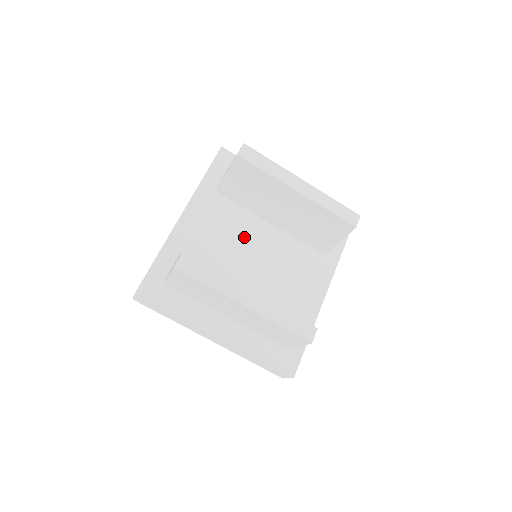
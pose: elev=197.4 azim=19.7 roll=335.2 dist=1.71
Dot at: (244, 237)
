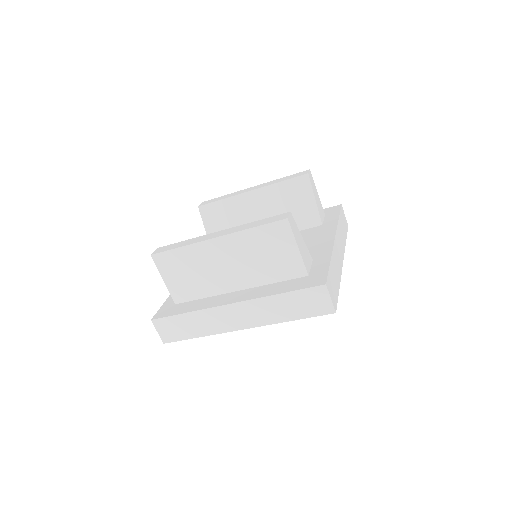
Dot at: occluded
